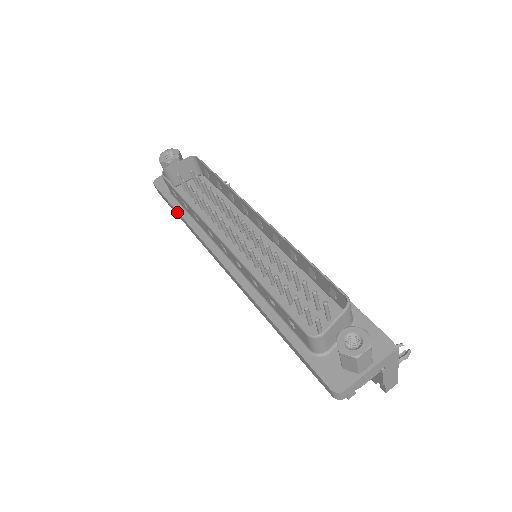
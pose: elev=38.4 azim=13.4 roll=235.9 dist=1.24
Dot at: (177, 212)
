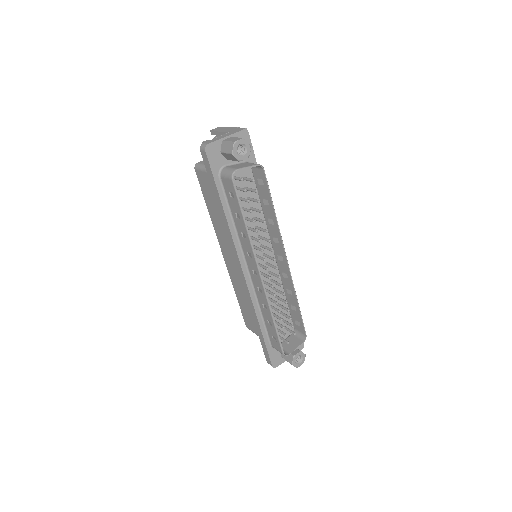
Dot at: (220, 202)
